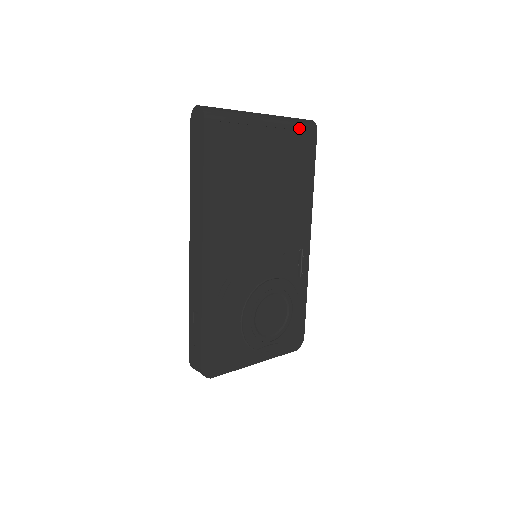
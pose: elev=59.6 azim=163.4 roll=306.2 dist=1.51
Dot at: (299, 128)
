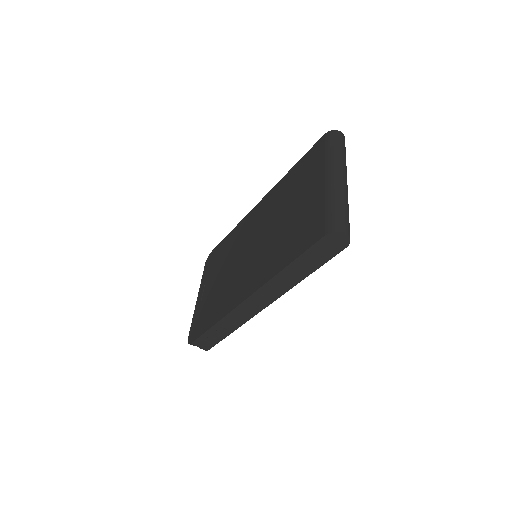
Dot at: occluded
